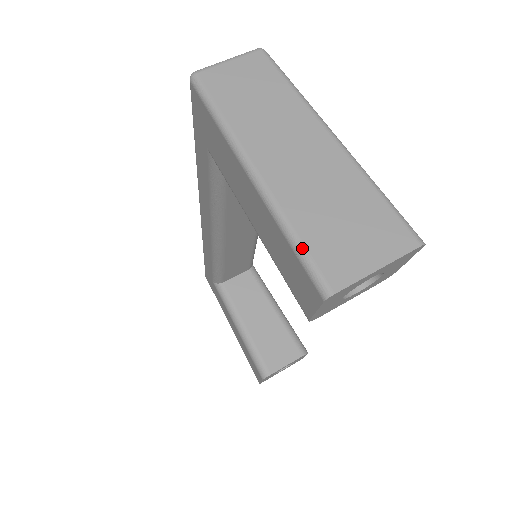
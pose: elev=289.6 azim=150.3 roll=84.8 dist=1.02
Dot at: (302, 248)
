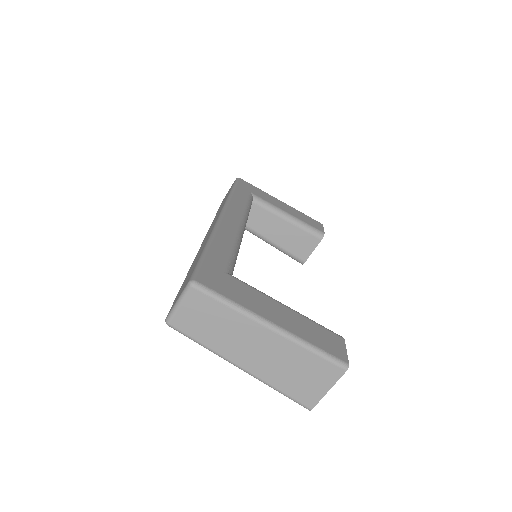
Dot at: (286, 396)
